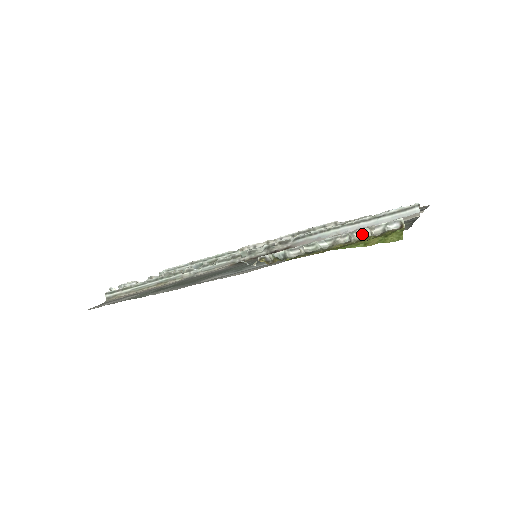
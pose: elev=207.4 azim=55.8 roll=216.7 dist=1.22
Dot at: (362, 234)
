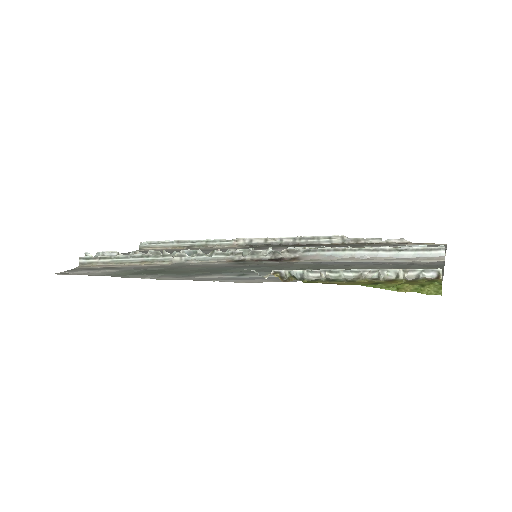
Dot at: (393, 274)
